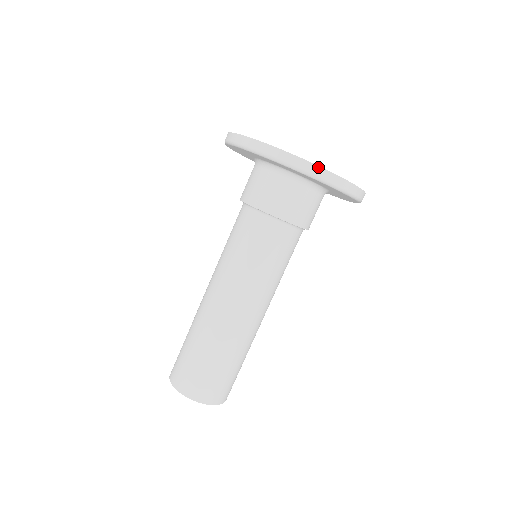
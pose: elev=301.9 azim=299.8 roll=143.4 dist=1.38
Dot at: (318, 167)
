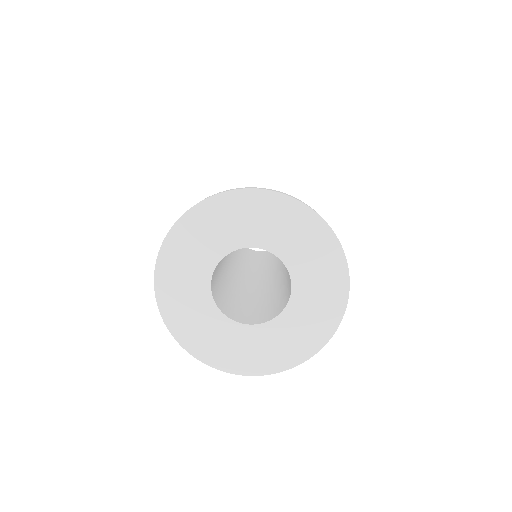
Dot at: (237, 374)
